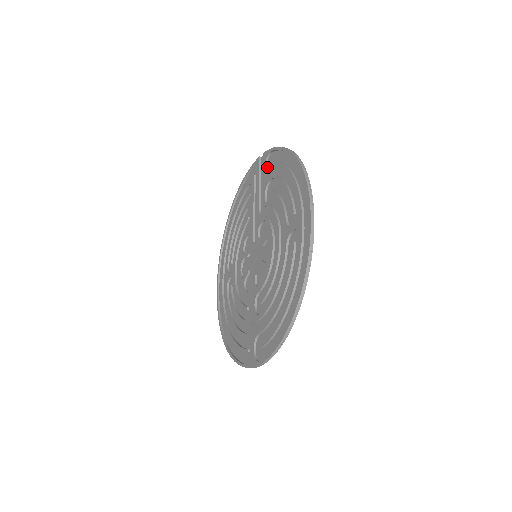
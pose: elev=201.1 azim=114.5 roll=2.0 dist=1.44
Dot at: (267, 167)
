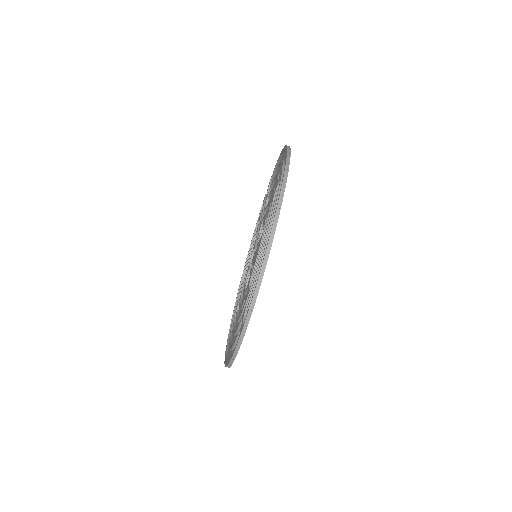
Dot at: occluded
